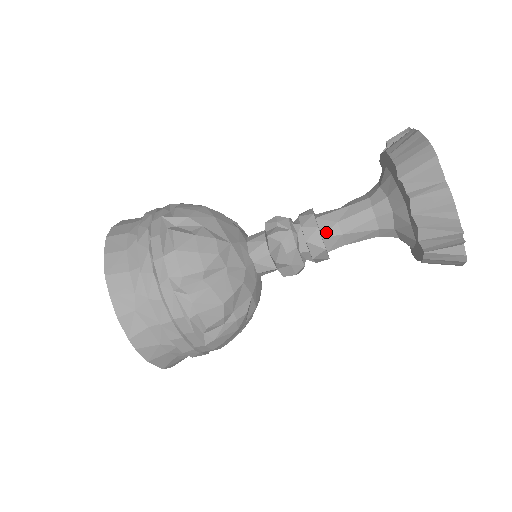
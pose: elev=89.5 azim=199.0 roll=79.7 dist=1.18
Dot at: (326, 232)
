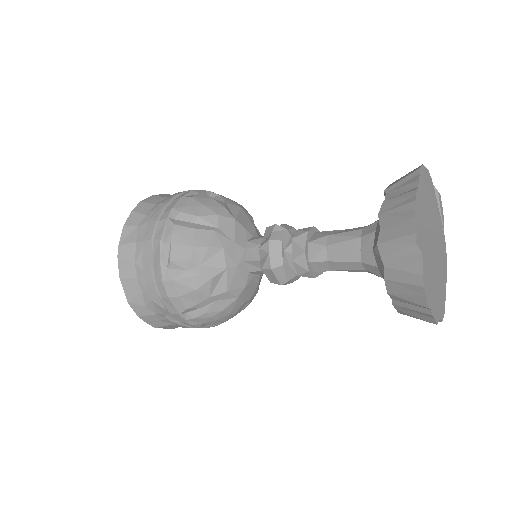
Dot at: (314, 239)
